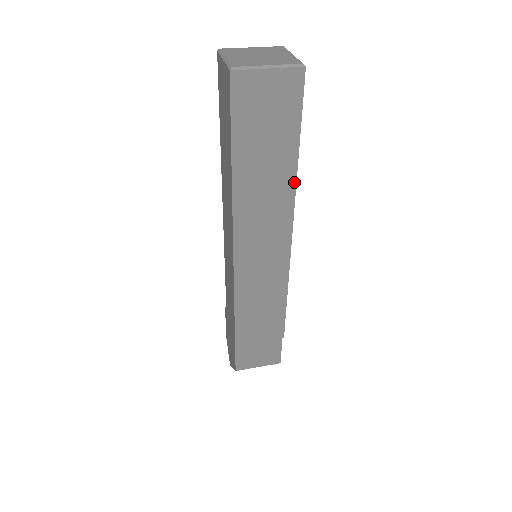
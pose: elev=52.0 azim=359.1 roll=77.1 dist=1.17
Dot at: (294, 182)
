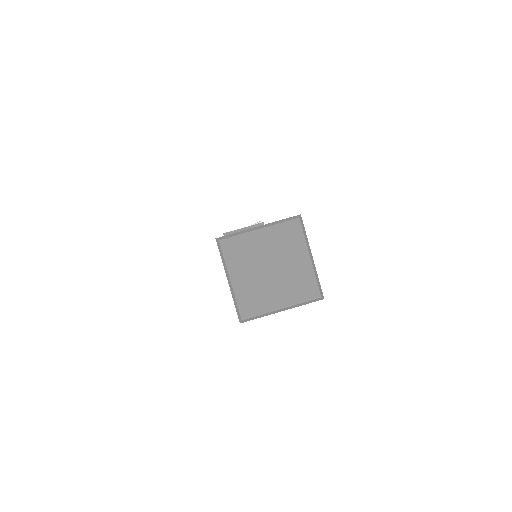
Dot at: occluded
